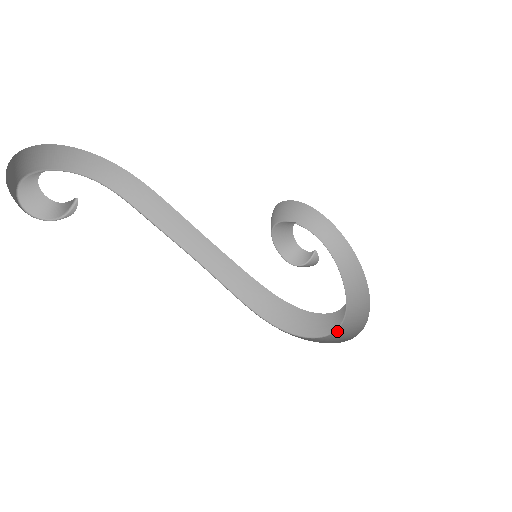
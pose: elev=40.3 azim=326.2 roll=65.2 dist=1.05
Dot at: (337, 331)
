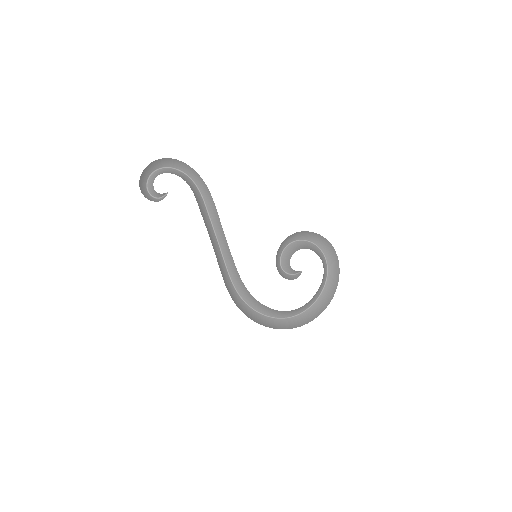
Dot at: (281, 319)
